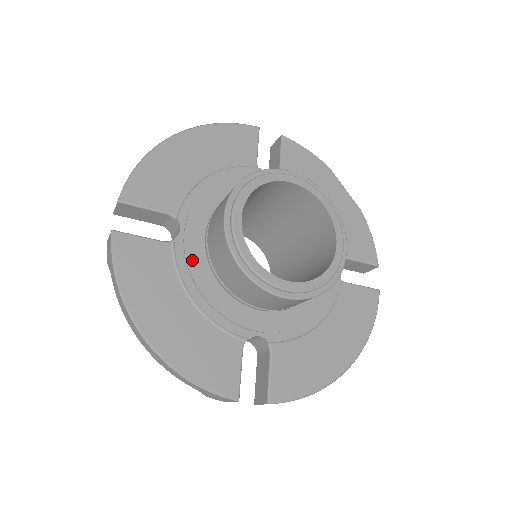
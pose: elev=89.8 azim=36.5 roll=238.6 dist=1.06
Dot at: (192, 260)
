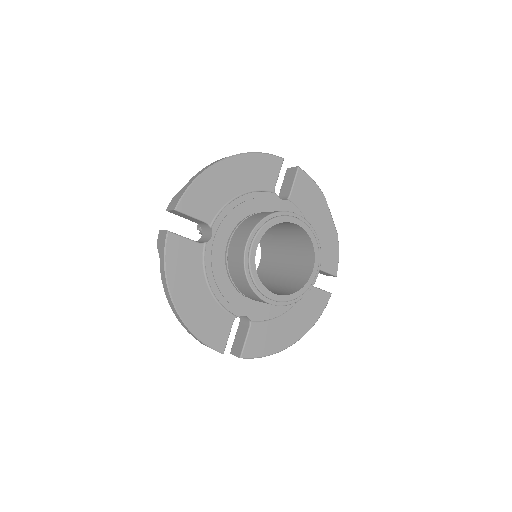
Dot at: (215, 259)
